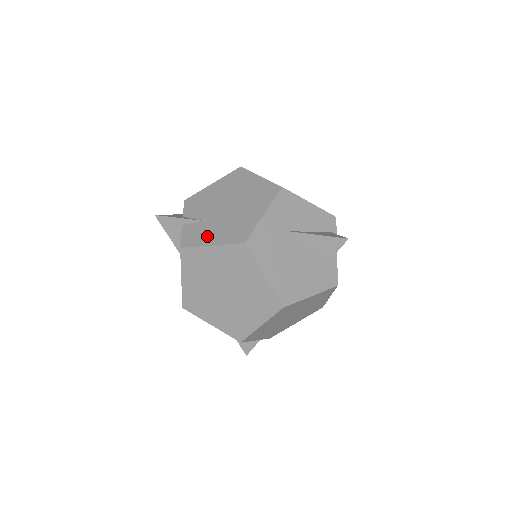
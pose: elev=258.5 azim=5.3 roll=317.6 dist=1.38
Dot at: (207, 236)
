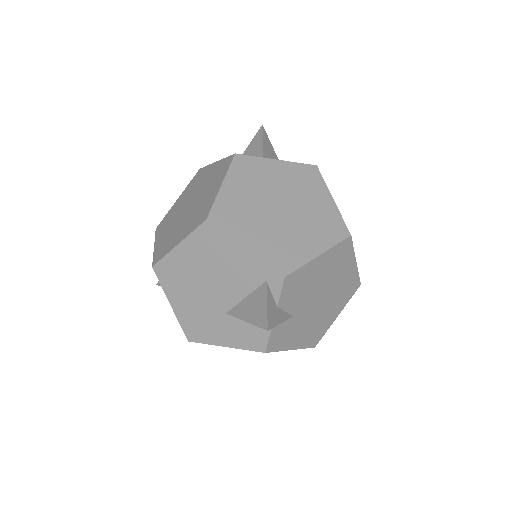
Dot at: (292, 339)
